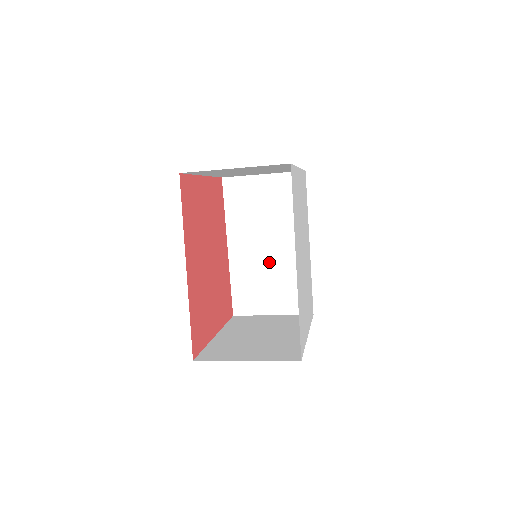
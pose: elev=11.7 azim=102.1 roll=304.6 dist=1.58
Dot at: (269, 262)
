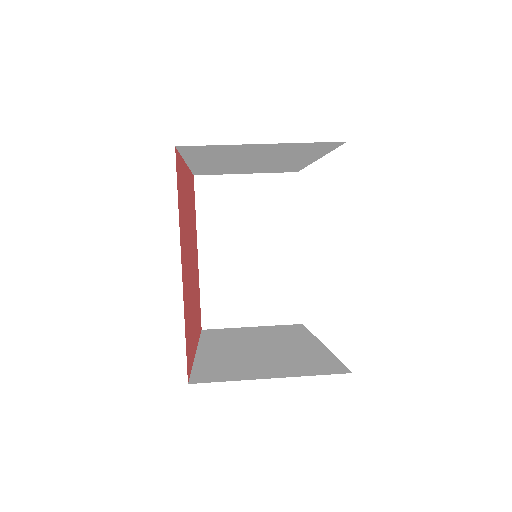
Dot at: occluded
